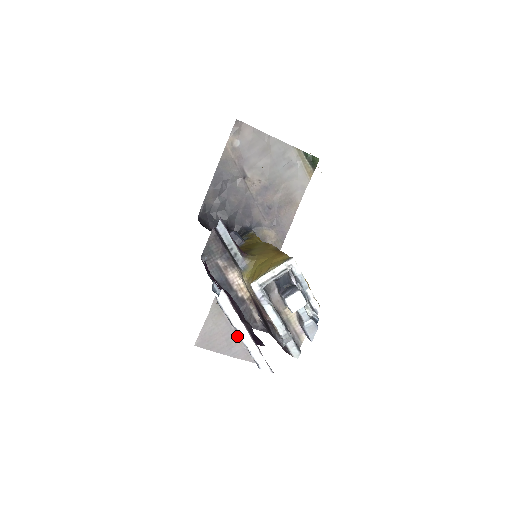
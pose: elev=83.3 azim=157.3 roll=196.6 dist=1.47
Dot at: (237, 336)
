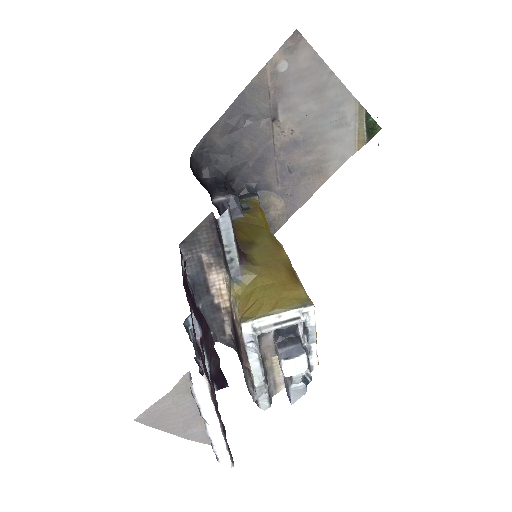
Dot at: (201, 417)
